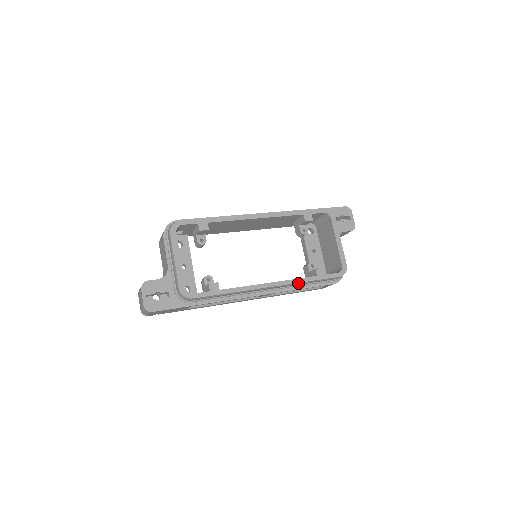
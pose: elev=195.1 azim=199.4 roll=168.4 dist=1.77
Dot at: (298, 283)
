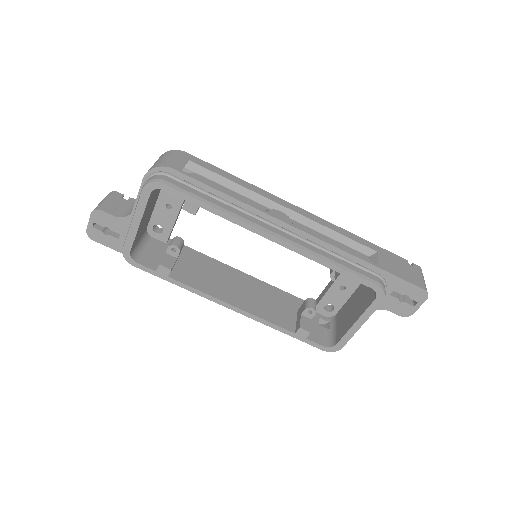
Dot at: (267, 324)
